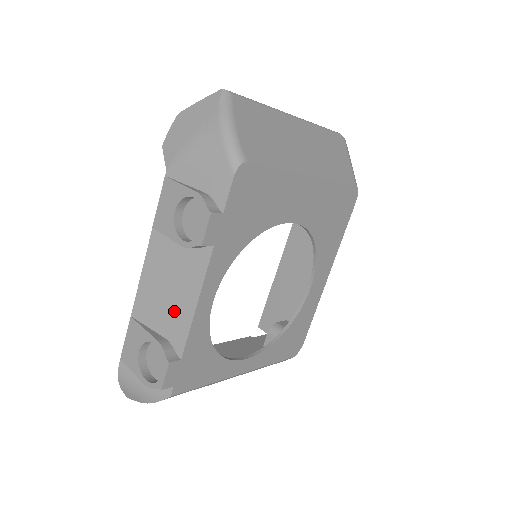
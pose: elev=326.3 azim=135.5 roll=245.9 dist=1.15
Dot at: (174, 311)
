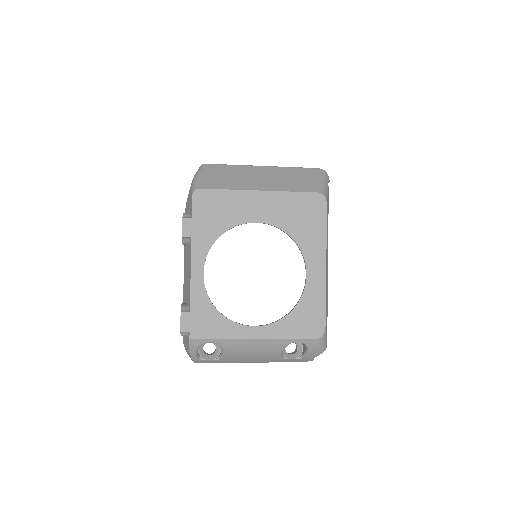
Dot at: (188, 285)
